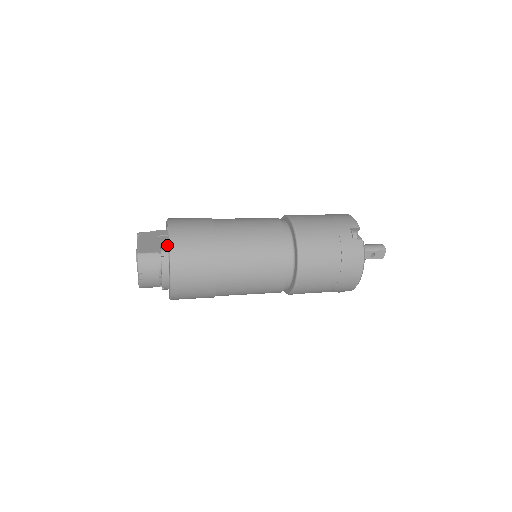
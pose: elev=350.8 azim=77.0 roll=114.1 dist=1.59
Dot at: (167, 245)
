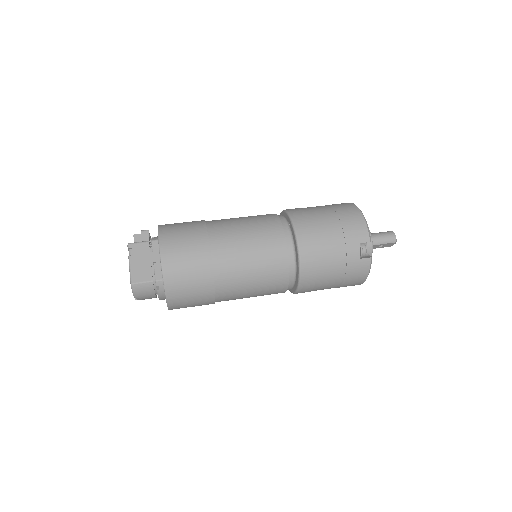
Dot at: occluded
